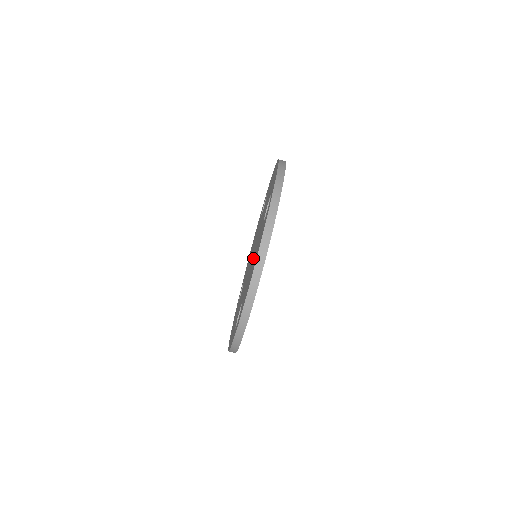
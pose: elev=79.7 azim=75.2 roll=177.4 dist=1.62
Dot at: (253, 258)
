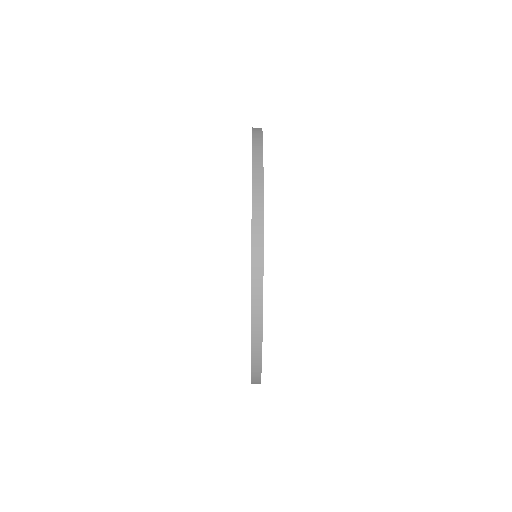
Dot at: occluded
